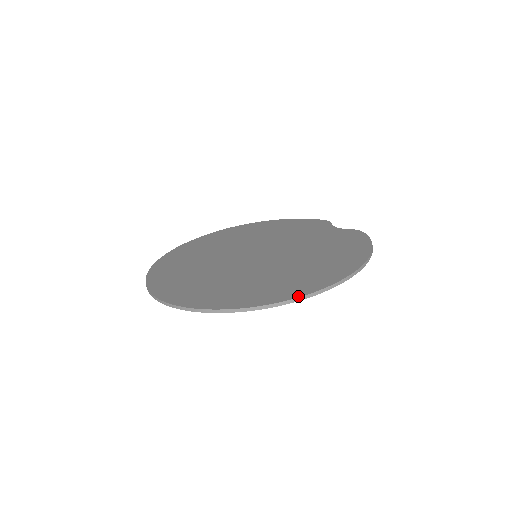
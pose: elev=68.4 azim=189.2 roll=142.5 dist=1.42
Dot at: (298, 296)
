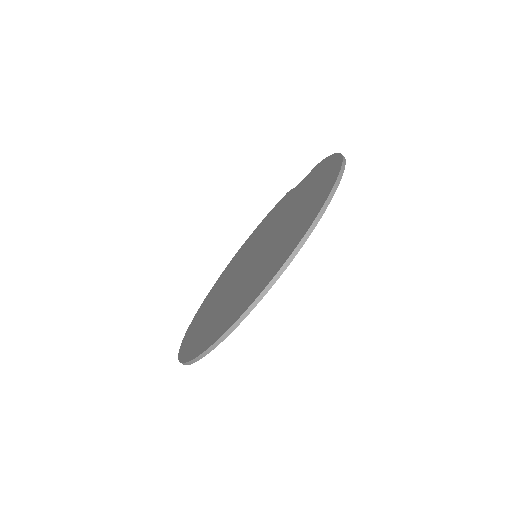
Dot at: (315, 216)
